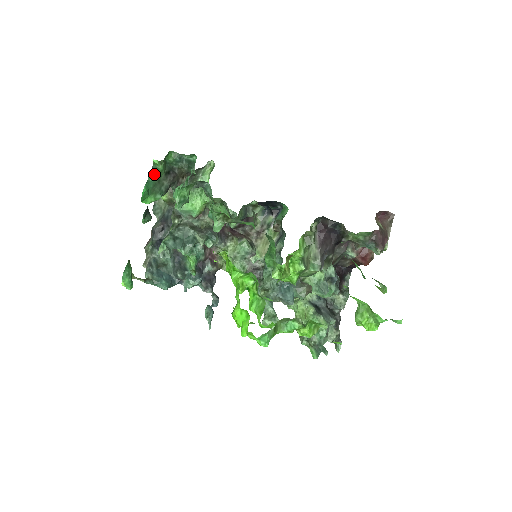
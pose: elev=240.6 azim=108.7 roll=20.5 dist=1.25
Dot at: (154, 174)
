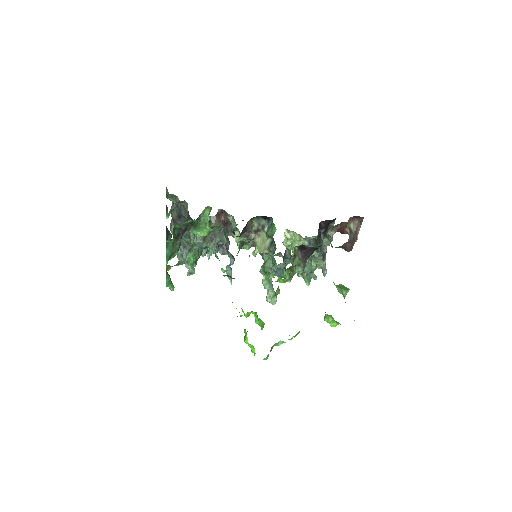
Dot at: (169, 244)
